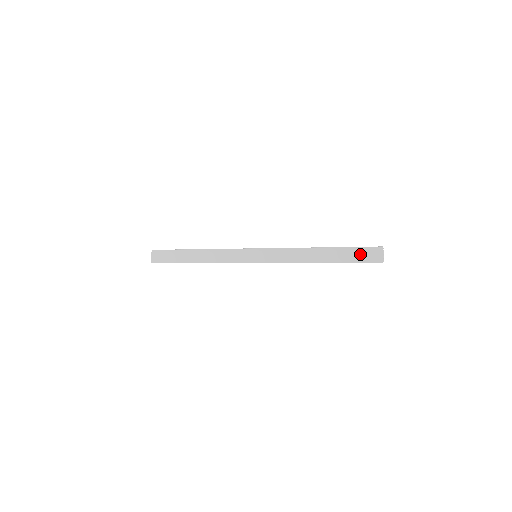
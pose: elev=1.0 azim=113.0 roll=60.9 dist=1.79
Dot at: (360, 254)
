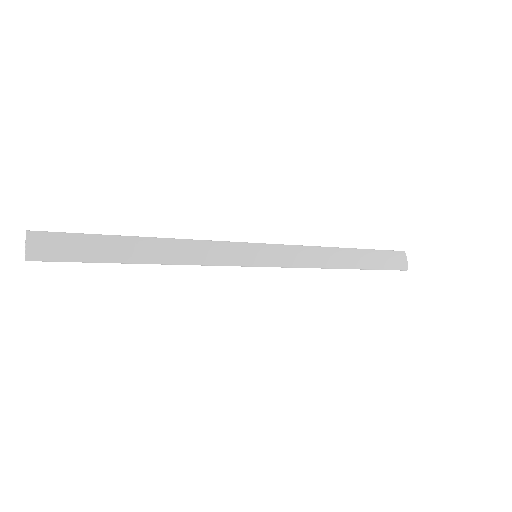
Dot at: (388, 259)
